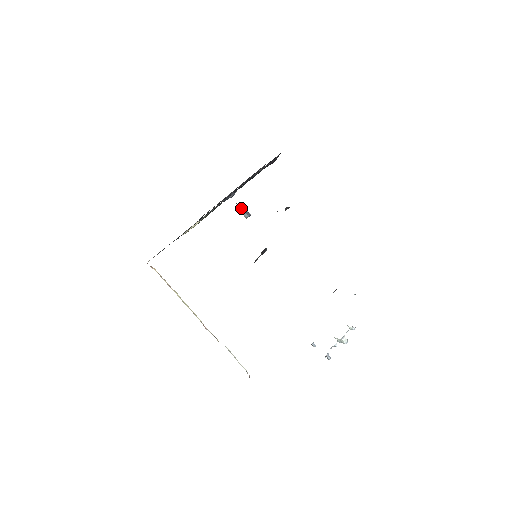
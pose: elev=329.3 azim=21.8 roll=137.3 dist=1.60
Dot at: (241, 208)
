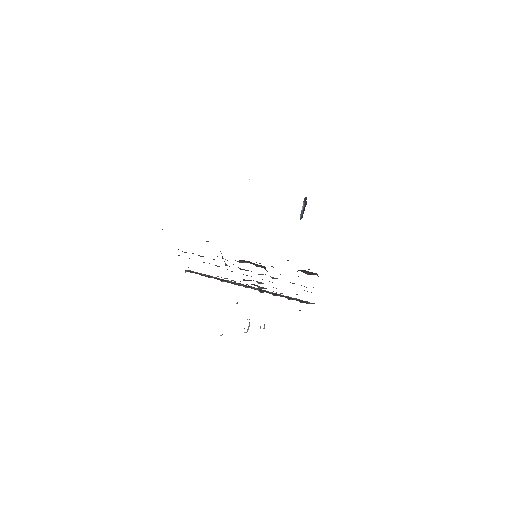
Dot at: (303, 206)
